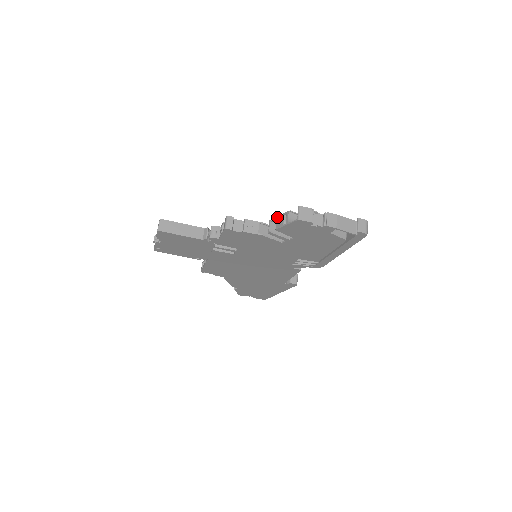
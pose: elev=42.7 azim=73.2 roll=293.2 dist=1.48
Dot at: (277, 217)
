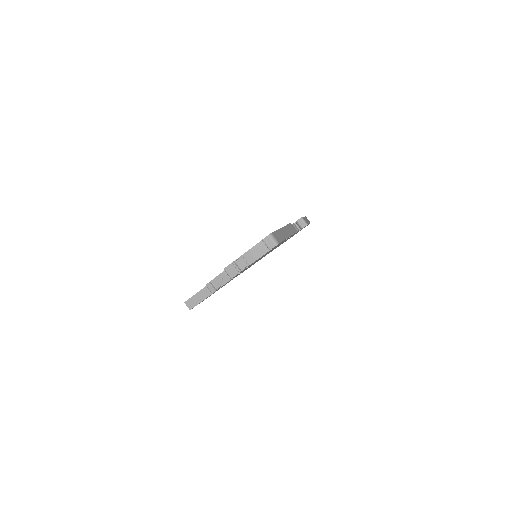
Dot at: occluded
